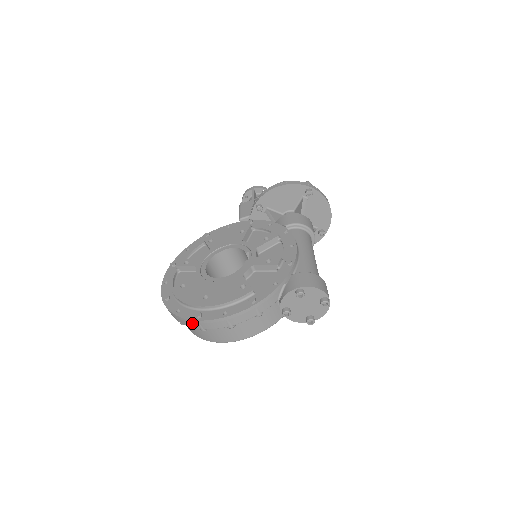
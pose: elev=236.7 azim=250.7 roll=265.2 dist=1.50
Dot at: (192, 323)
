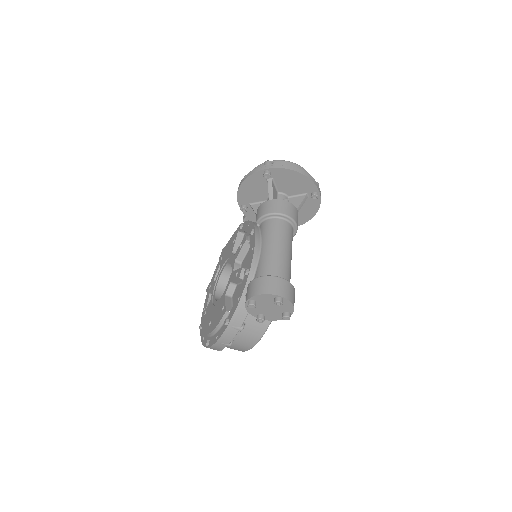
Dot at: occluded
